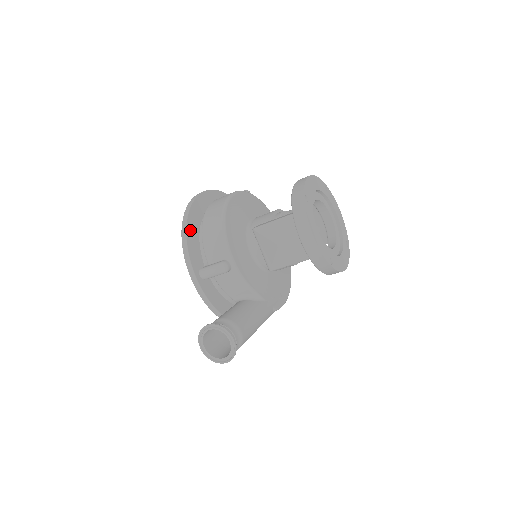
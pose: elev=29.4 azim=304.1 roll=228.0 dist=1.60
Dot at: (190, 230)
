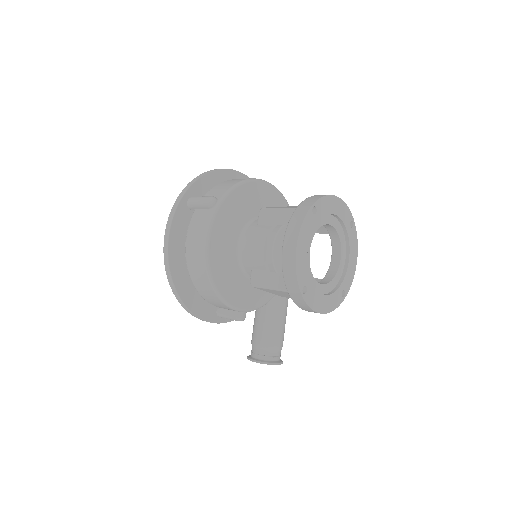
Dot at: (188, 301)
